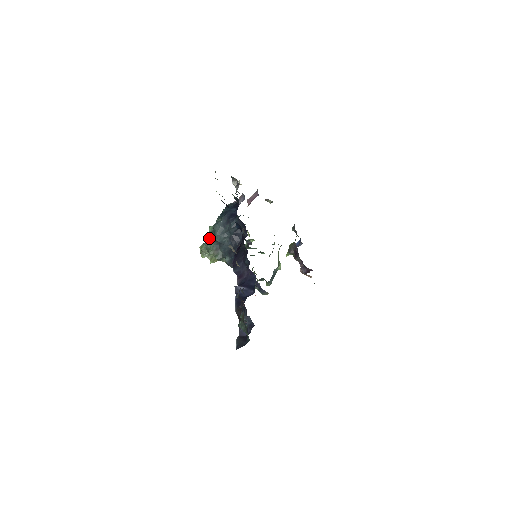
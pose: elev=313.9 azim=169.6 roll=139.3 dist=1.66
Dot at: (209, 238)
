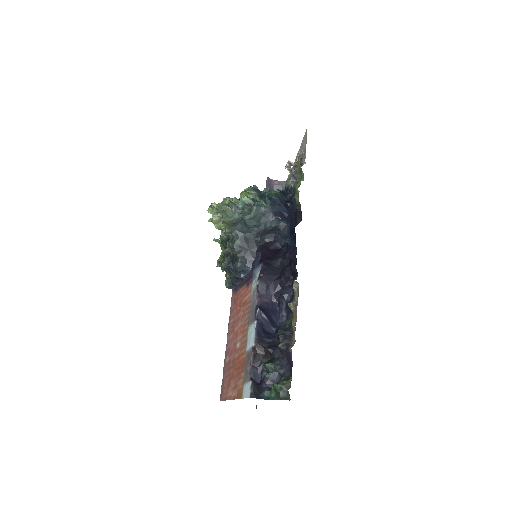
Dot at: (238, 207)
